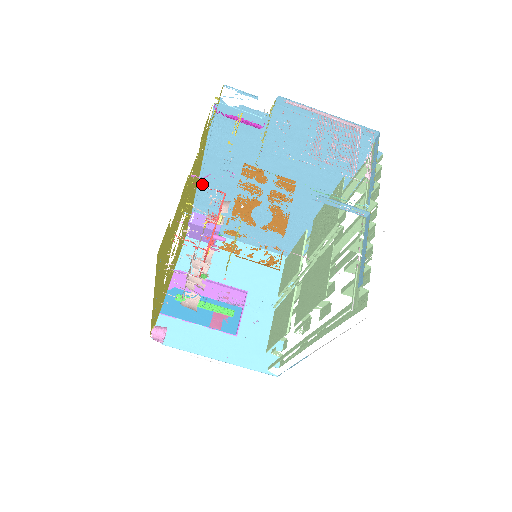
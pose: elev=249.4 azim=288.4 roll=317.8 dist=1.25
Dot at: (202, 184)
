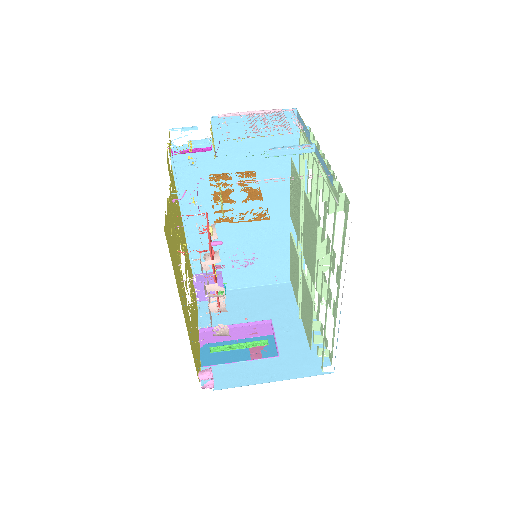
Dot at: (190, 238)
